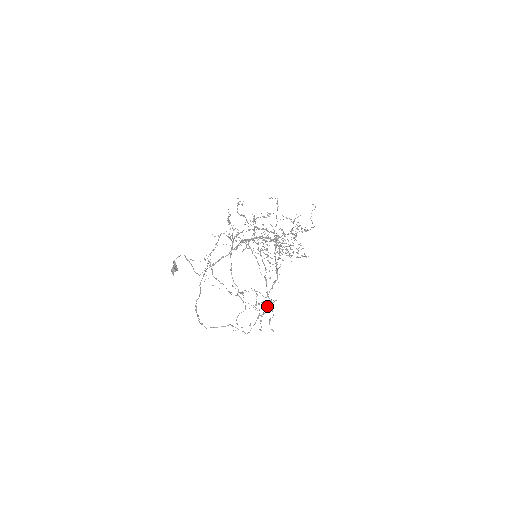
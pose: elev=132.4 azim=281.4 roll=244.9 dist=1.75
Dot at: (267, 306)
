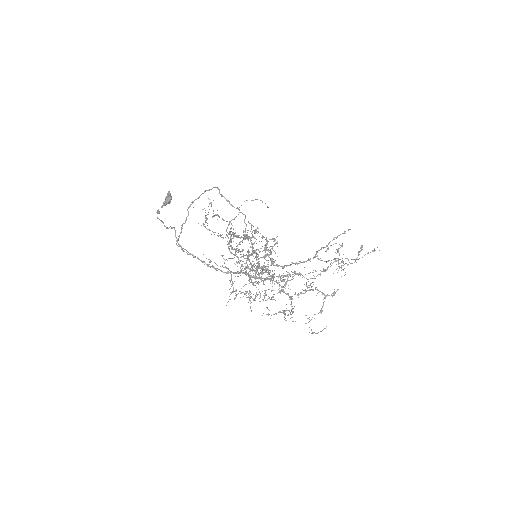
Dot at: occluded
